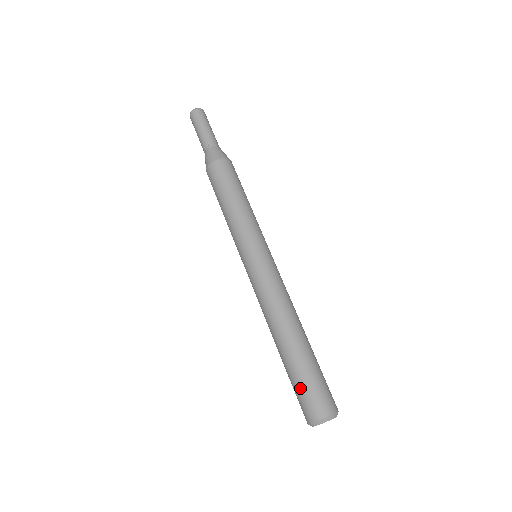
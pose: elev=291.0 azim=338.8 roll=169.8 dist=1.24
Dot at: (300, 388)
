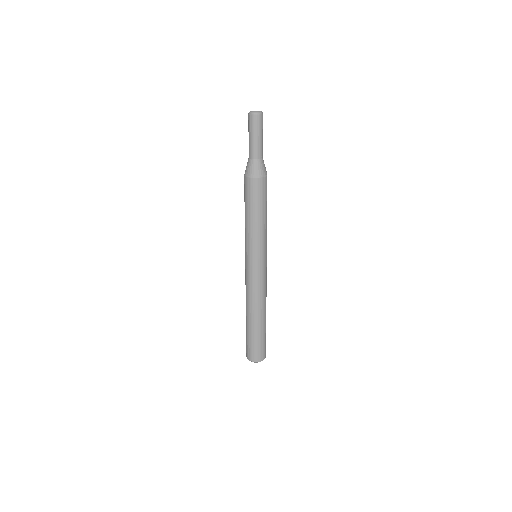
Dot at: (248, 342)
